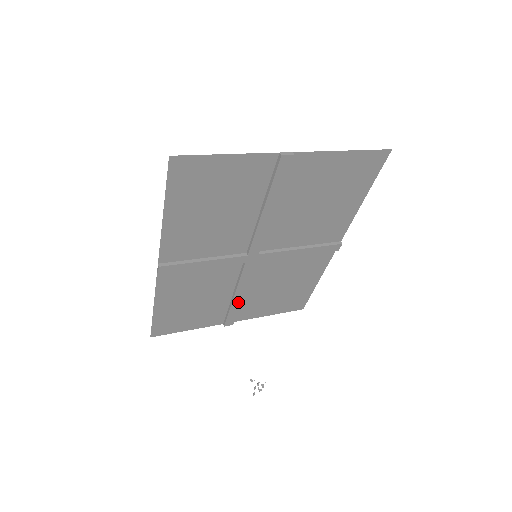
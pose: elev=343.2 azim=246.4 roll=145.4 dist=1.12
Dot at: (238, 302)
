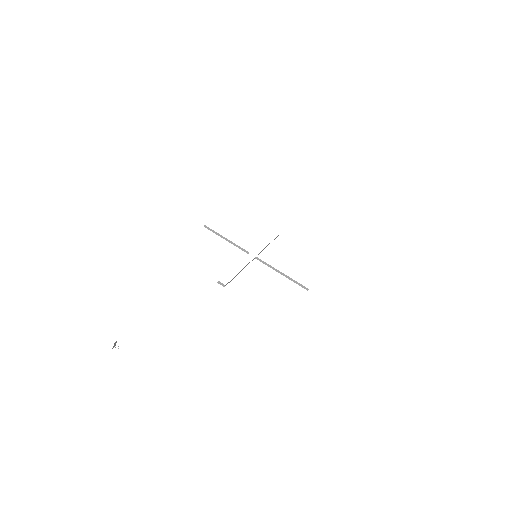
Dot at: occluded
